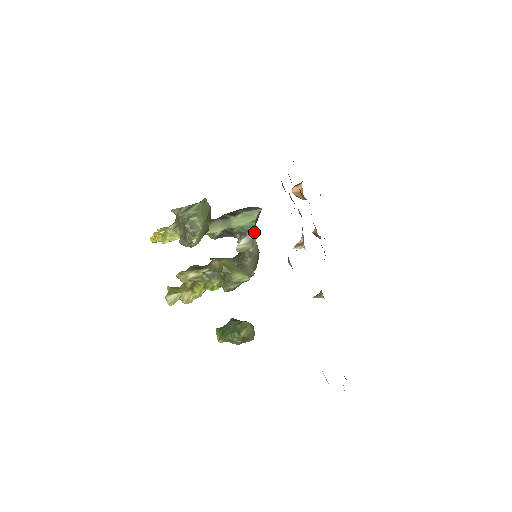
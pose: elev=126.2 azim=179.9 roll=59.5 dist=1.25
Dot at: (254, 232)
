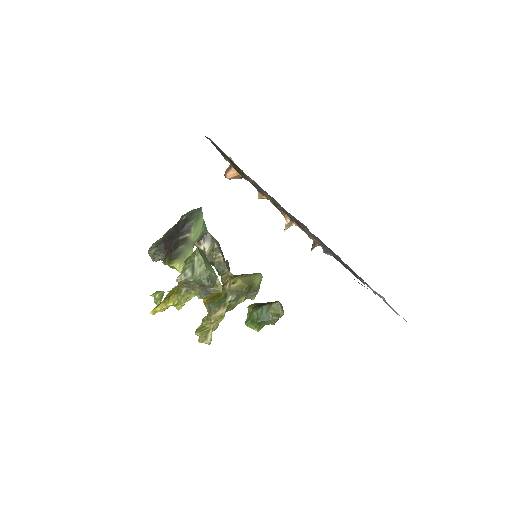
Dot at: occluded
